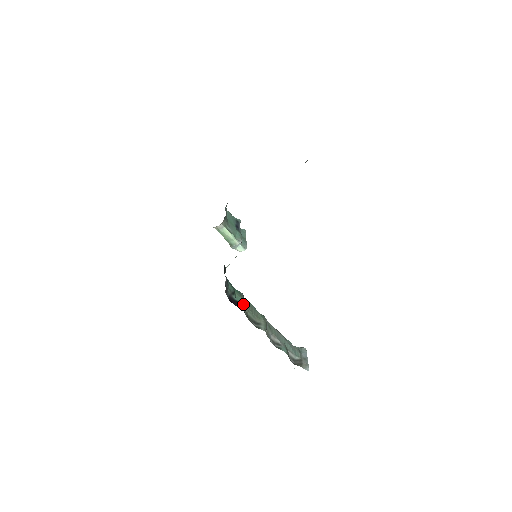
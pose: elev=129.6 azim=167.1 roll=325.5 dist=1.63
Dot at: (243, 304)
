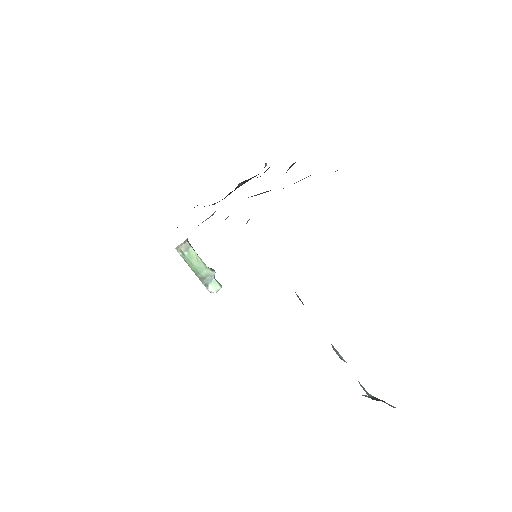
Dot at: occluded
